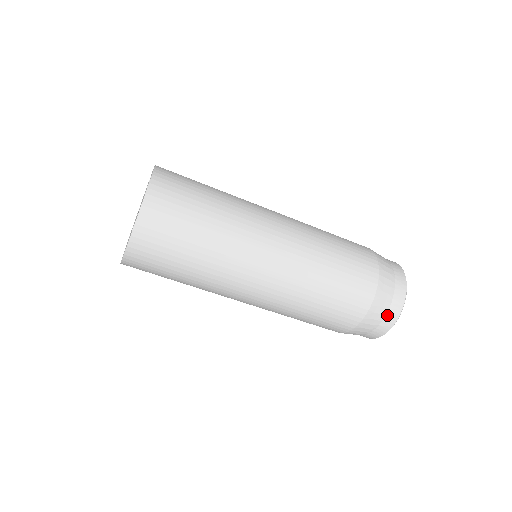
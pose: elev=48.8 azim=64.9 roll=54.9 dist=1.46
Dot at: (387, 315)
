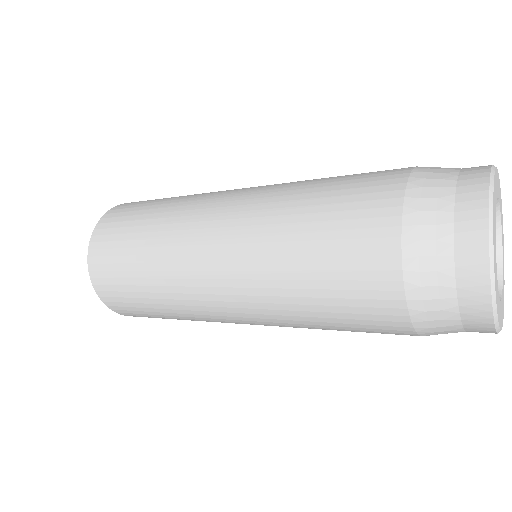
Dot at: occluded
